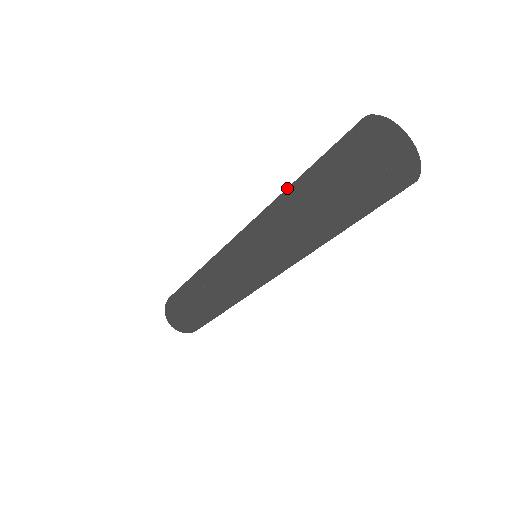
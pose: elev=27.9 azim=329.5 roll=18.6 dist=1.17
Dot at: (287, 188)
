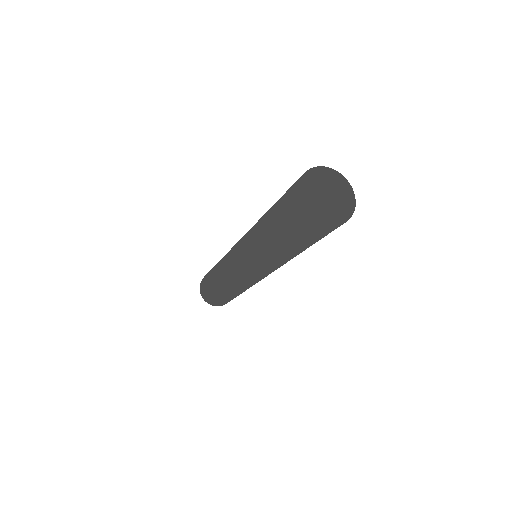
Dot at: occluded
